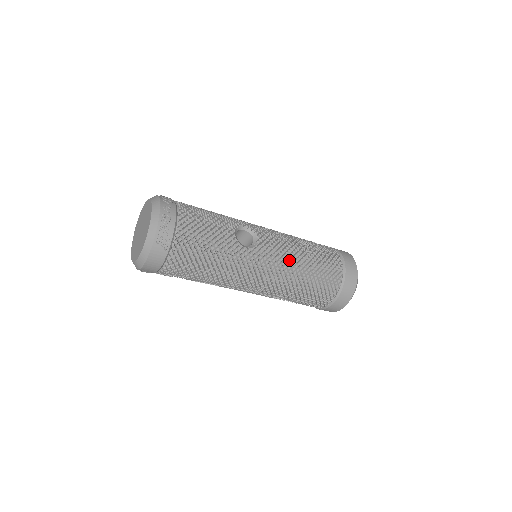
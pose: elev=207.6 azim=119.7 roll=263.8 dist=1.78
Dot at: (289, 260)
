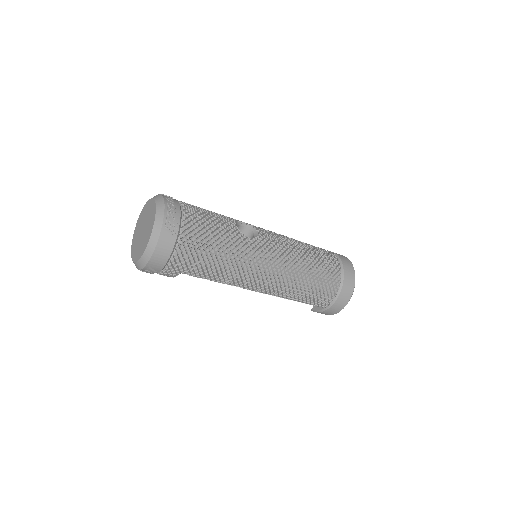
Dot at: (290, 252)
